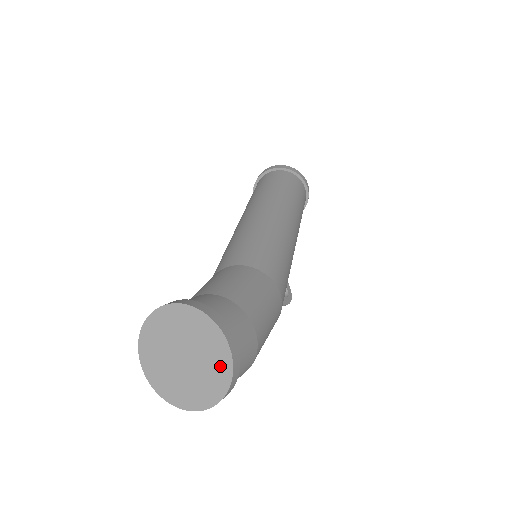
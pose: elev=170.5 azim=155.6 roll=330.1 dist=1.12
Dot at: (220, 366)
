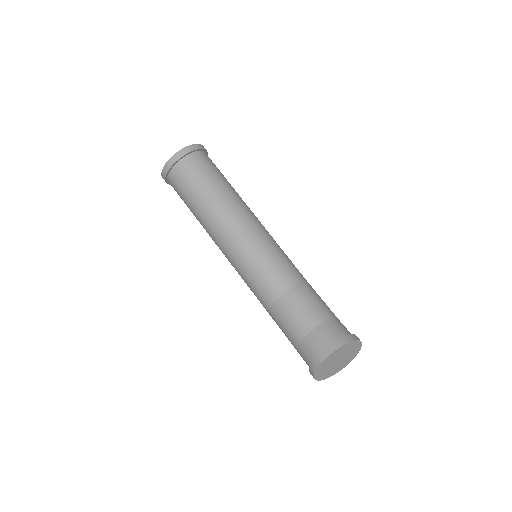
Dot at: (355, 353)
